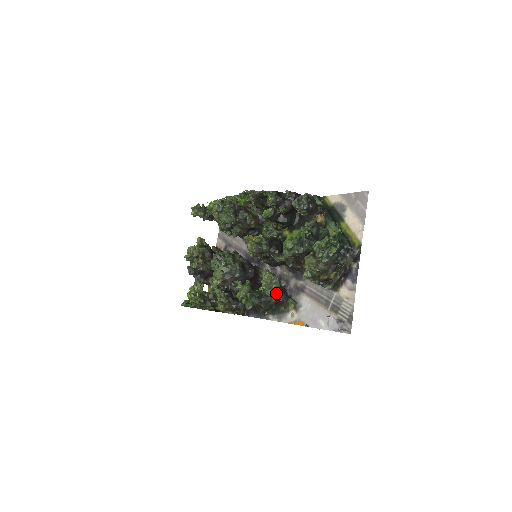
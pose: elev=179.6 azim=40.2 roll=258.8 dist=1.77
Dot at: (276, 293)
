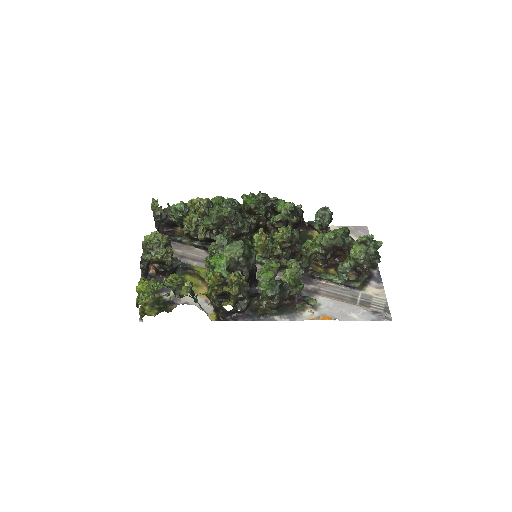
Dot at: (299, 285)
